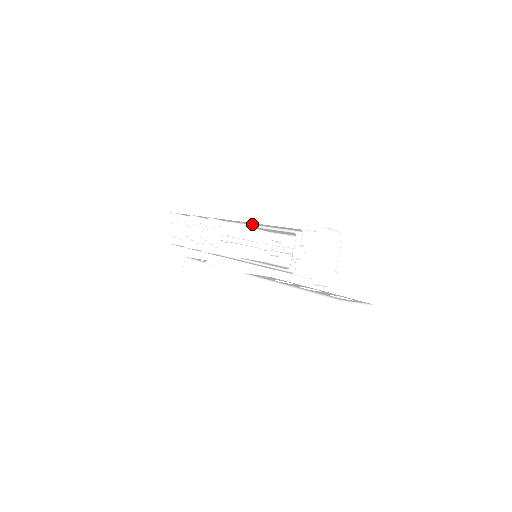
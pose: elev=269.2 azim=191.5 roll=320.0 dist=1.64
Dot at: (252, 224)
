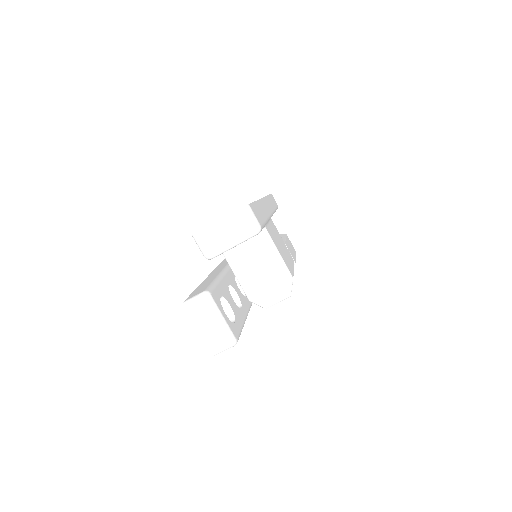
Dot at: occluded
